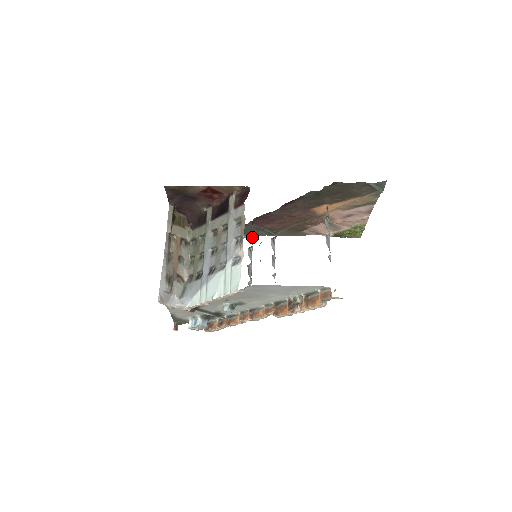
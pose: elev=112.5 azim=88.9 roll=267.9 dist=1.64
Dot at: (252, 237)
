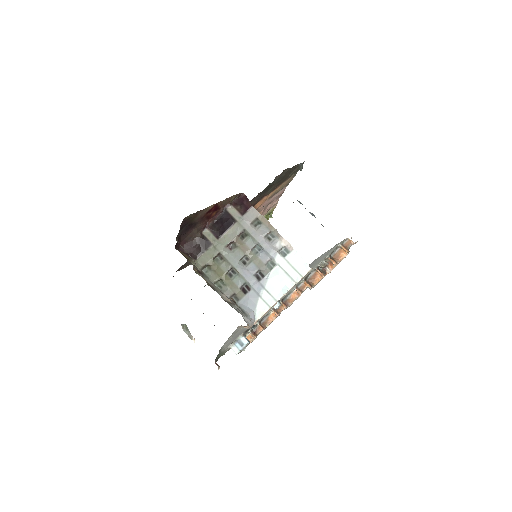
Dot at: occluded
